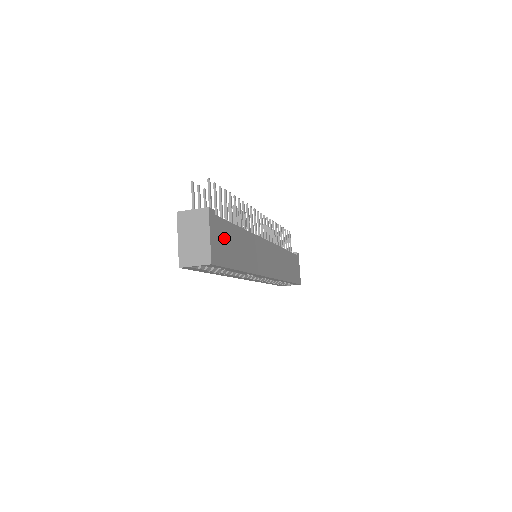
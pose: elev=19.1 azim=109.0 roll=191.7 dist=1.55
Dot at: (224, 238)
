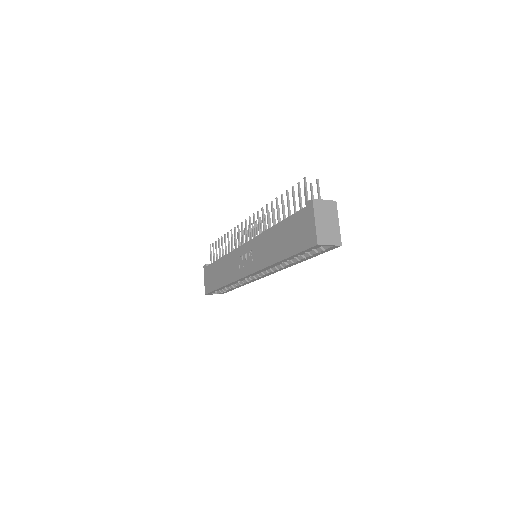
Dot at: occluded
